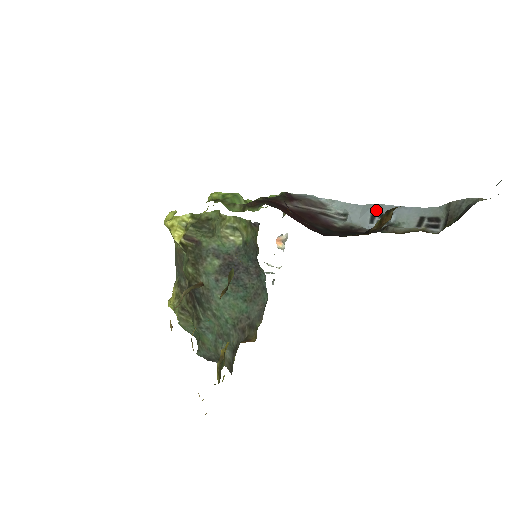
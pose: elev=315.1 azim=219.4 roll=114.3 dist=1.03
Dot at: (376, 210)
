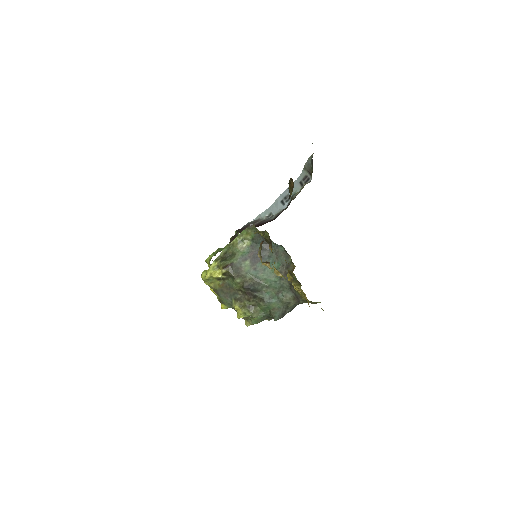
Dot at: (281, 199)
